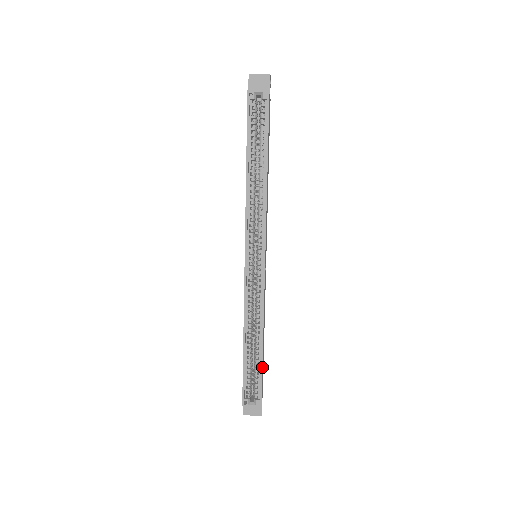
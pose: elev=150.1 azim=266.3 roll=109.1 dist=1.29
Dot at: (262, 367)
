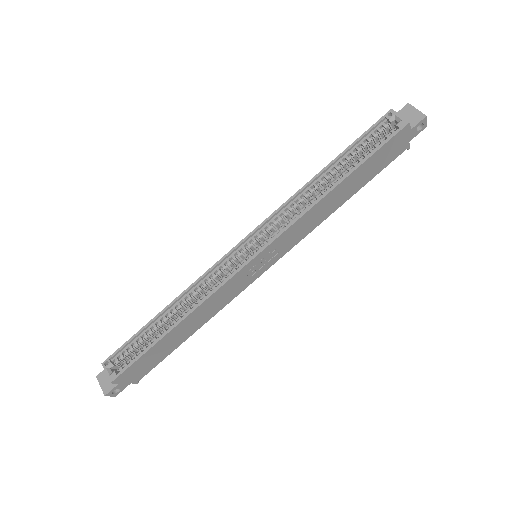
Dot at: (150, 348)
